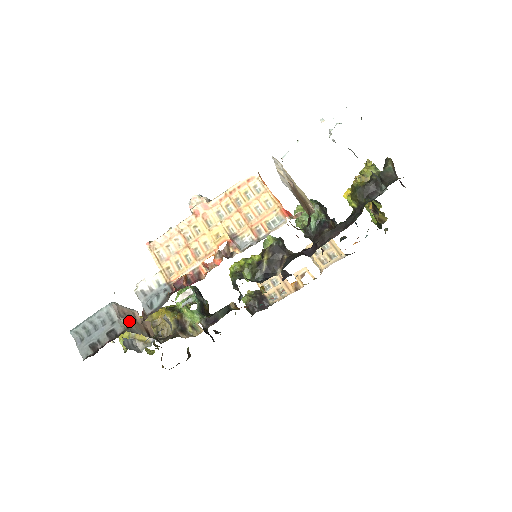
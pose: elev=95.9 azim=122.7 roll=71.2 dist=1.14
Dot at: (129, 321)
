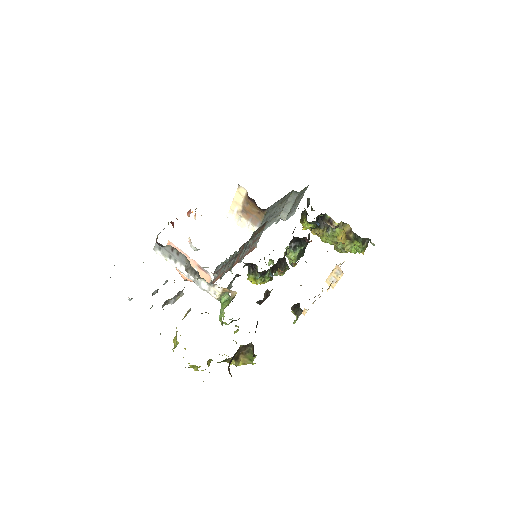
Dot at: occluded
